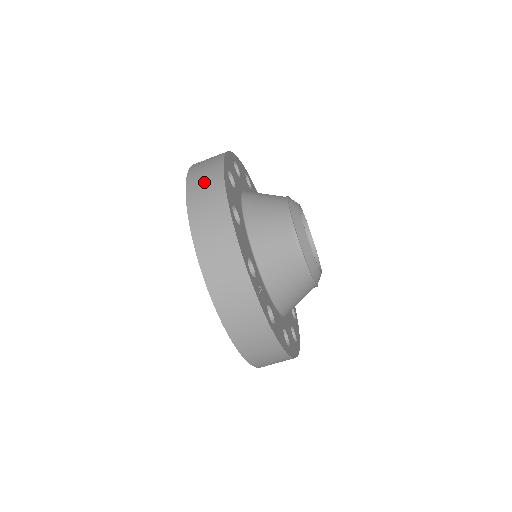
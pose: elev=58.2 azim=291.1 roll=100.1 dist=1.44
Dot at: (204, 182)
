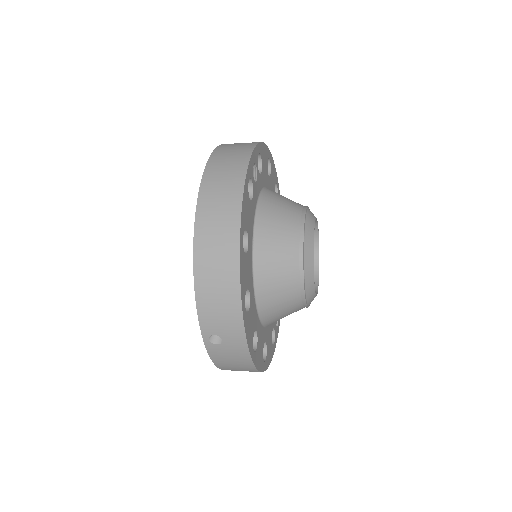
Dot at: (237, 369)
